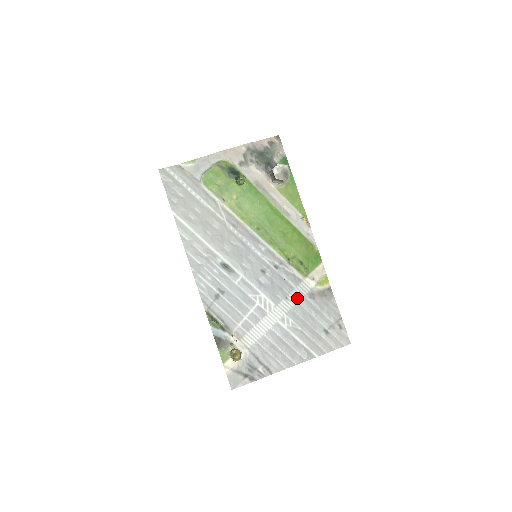
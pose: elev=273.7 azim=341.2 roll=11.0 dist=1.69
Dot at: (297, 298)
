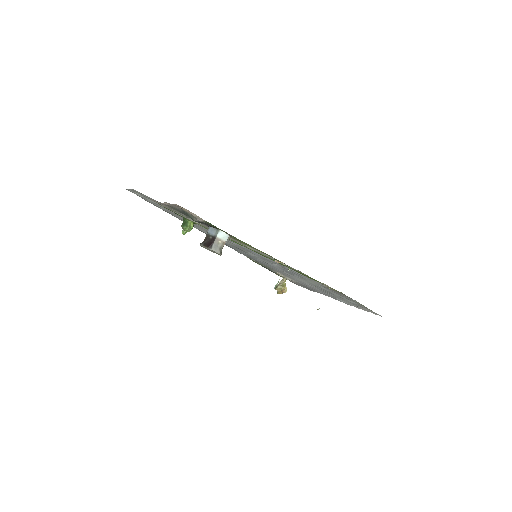
Dot at: (314, 283)
